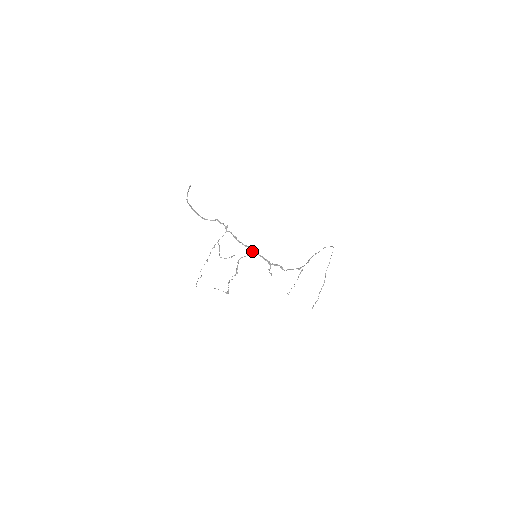
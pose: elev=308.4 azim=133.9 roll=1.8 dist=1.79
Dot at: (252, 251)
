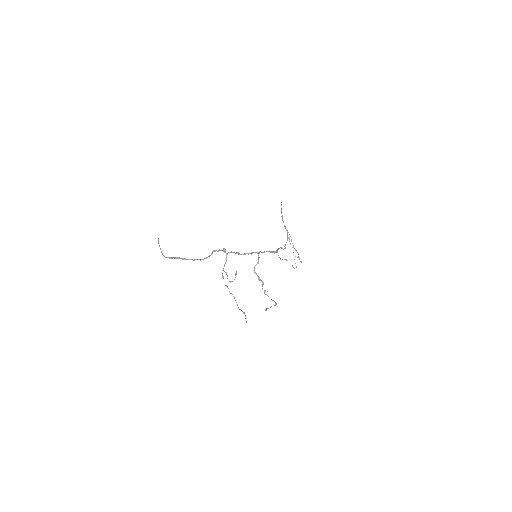
Dot at: (259, 253)
